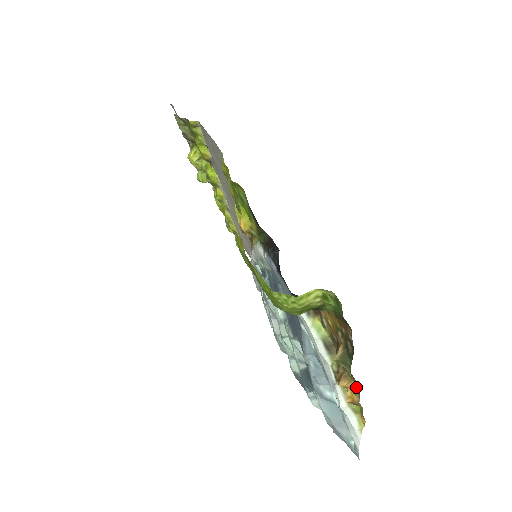
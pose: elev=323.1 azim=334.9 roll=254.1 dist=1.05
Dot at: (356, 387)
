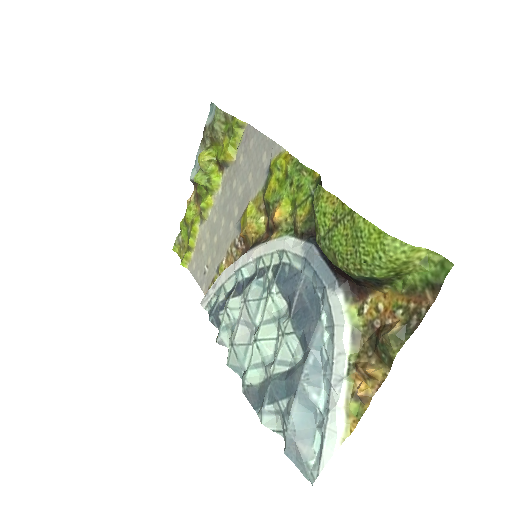
Dot at: (380, 377)
